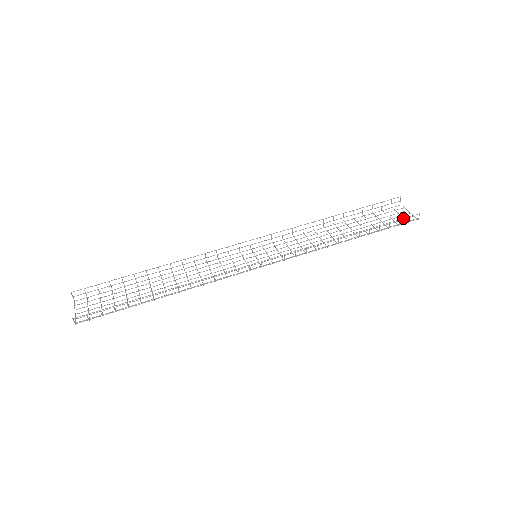
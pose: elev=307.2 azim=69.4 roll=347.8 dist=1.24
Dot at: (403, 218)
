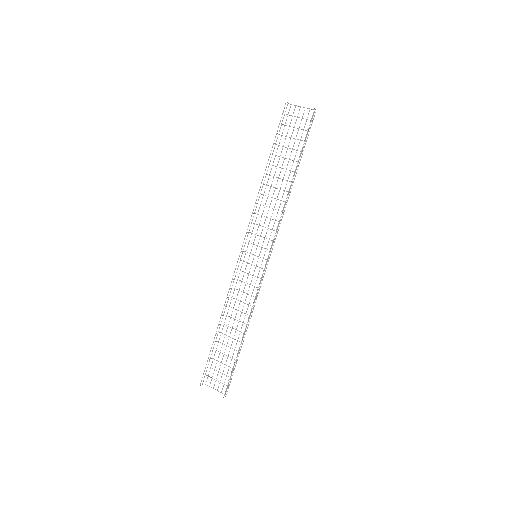
Dot at: occluded
